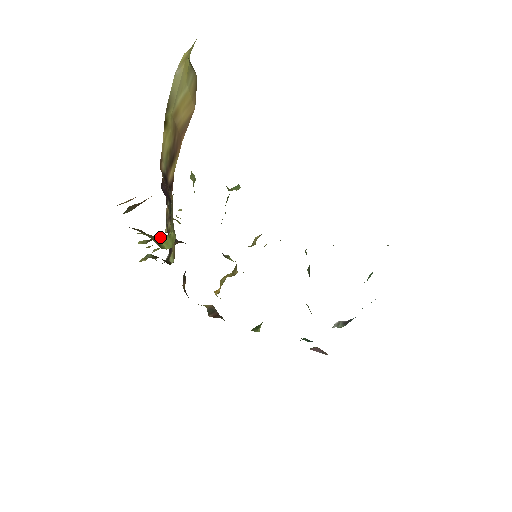
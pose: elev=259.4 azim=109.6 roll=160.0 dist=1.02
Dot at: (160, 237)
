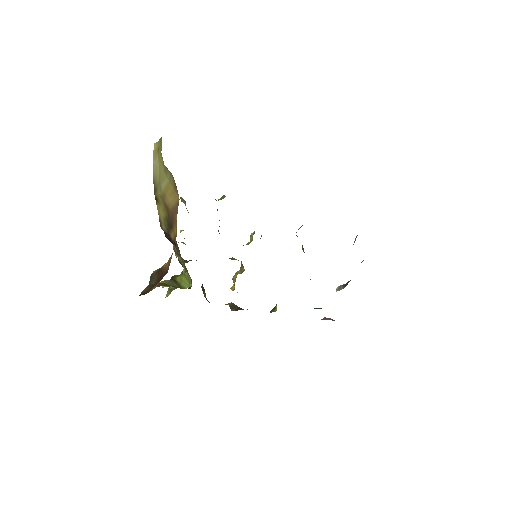
Dot at: (177, 277)
